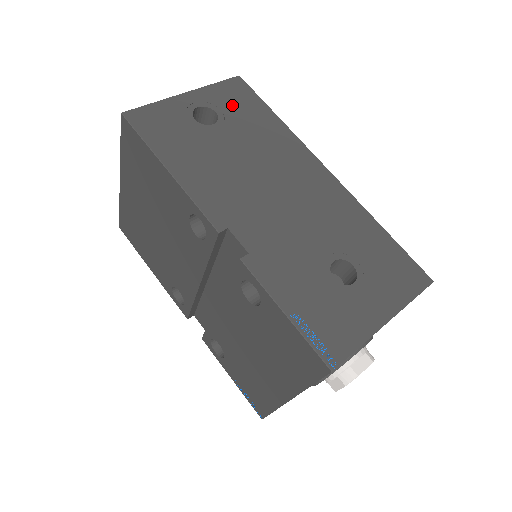
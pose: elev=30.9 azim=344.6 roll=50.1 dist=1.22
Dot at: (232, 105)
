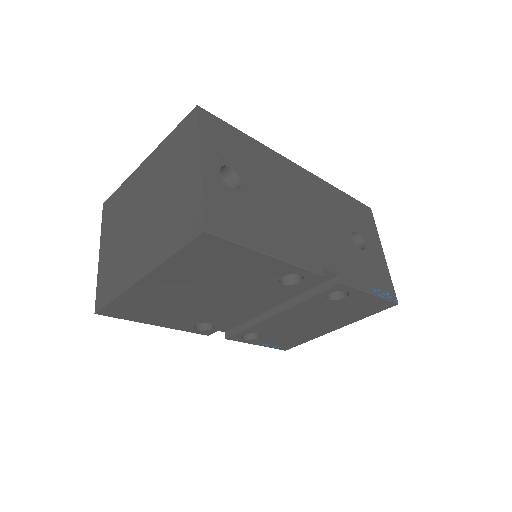
Dot at: (227, 149)
